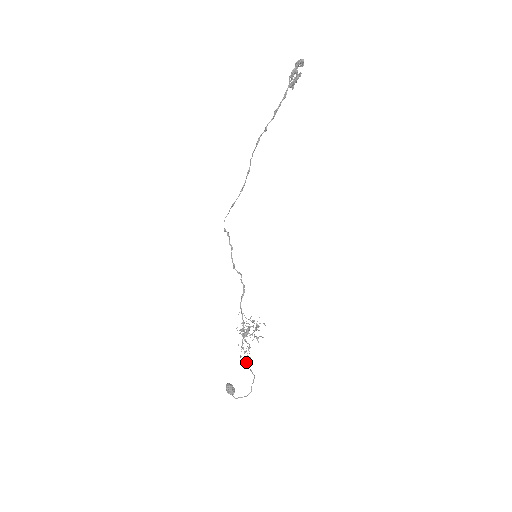
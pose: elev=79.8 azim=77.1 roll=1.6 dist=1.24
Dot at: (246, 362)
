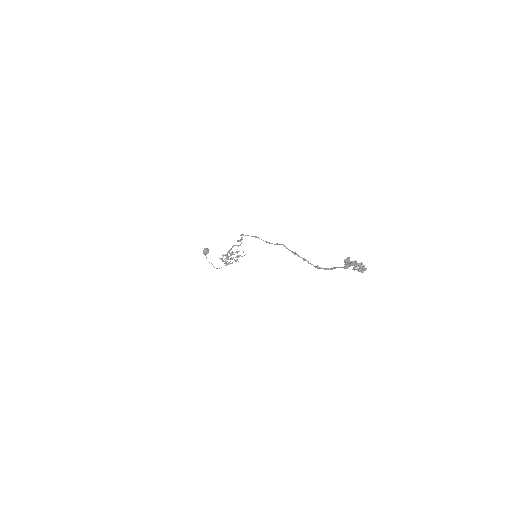
Dot at: (222, 259)
